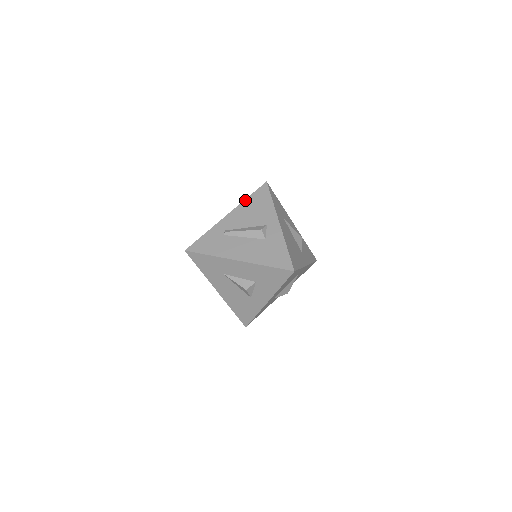
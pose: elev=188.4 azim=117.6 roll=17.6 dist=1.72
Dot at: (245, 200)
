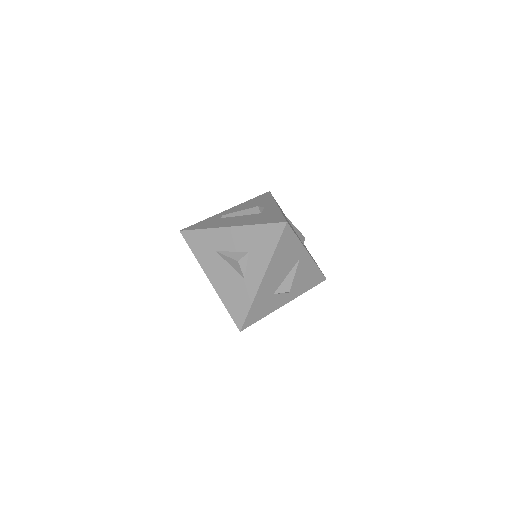
Dot at: (247, 201)
